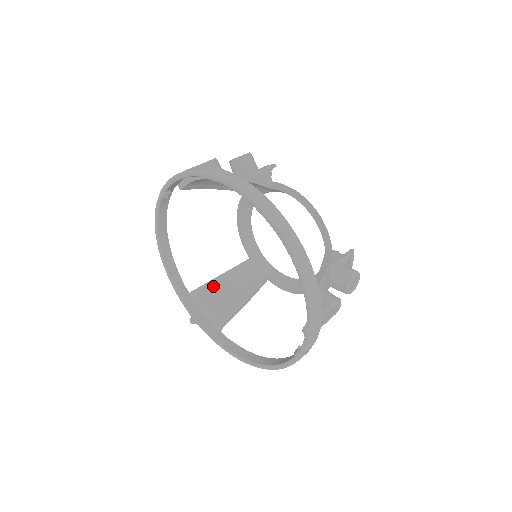
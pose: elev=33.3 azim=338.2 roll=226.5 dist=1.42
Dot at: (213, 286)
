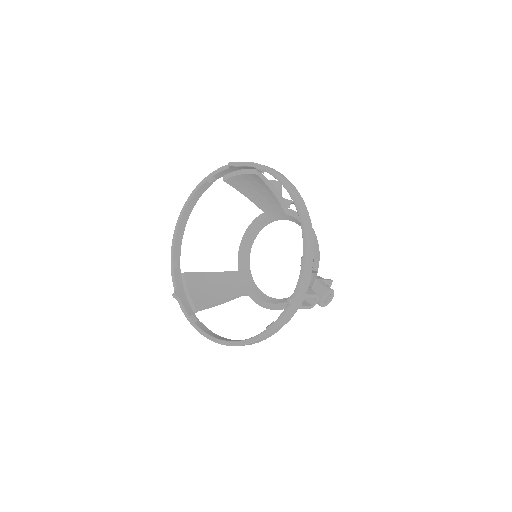
Dot at: (202, 277)
